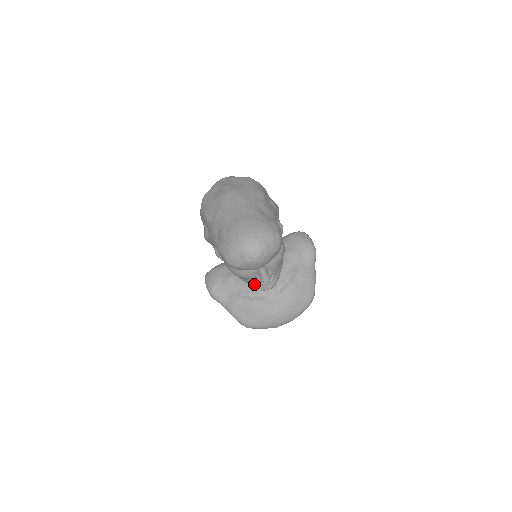
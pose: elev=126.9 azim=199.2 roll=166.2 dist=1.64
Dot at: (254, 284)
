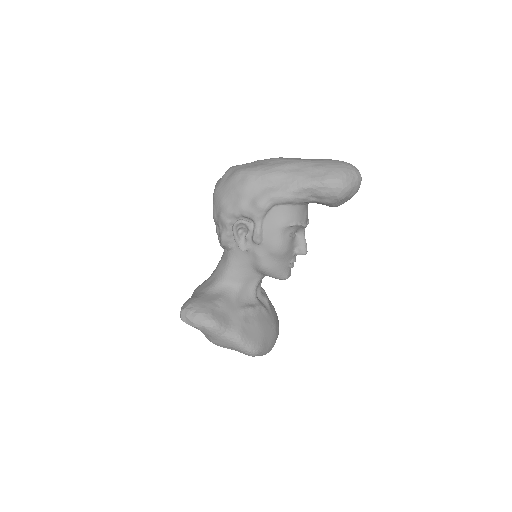
Dot at: (283, 269)
